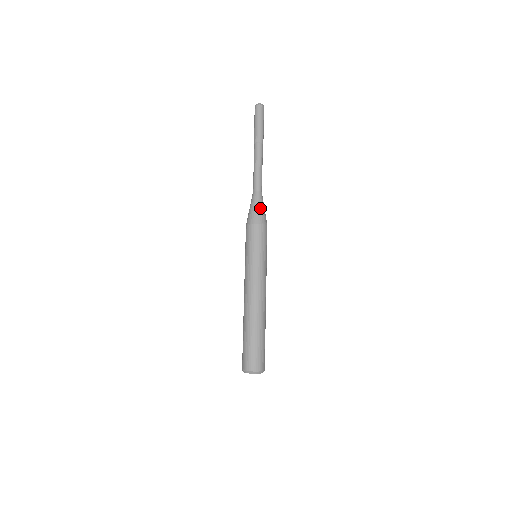
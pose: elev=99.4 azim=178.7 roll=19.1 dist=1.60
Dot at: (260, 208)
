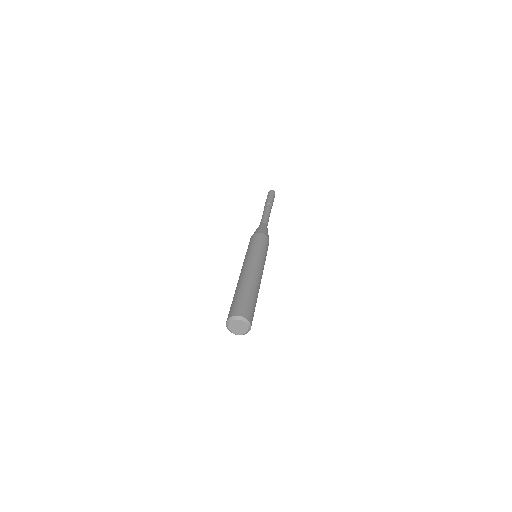
Dot at: (260, 228)
